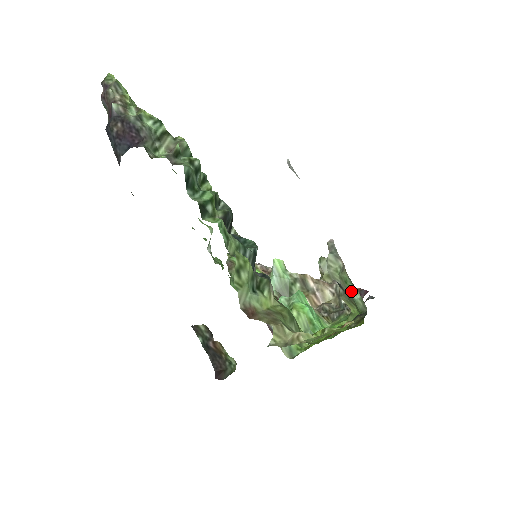
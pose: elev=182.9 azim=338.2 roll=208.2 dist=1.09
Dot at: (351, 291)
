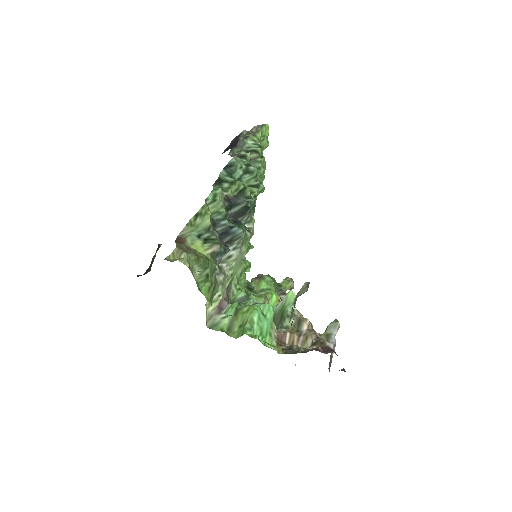
Dot at: (292, 312)
